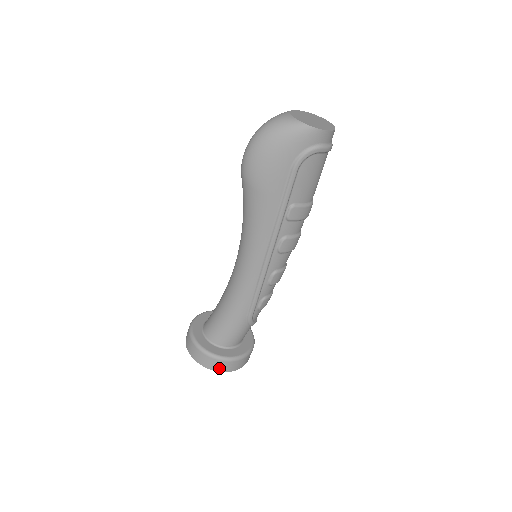
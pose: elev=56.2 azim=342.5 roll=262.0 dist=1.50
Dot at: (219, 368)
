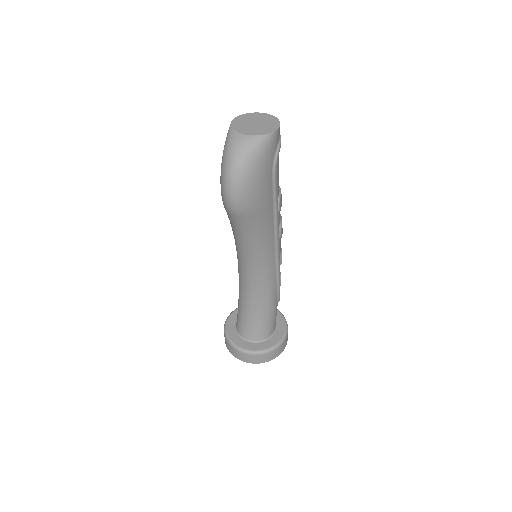
Dot at: (283, 348)
